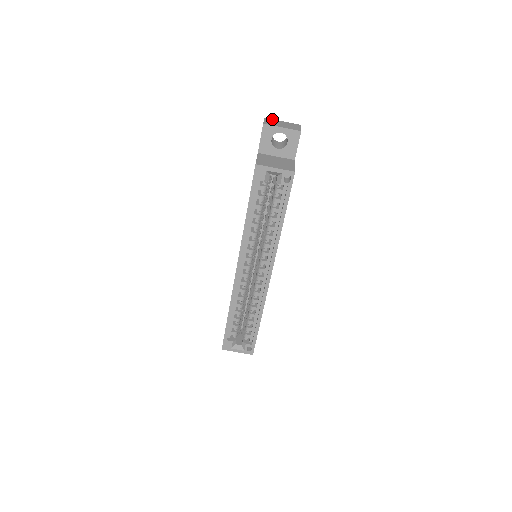
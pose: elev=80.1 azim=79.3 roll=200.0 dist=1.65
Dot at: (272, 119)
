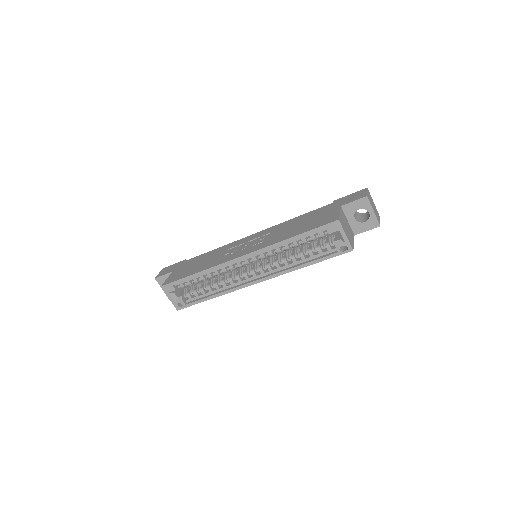
Dot at: occluded
